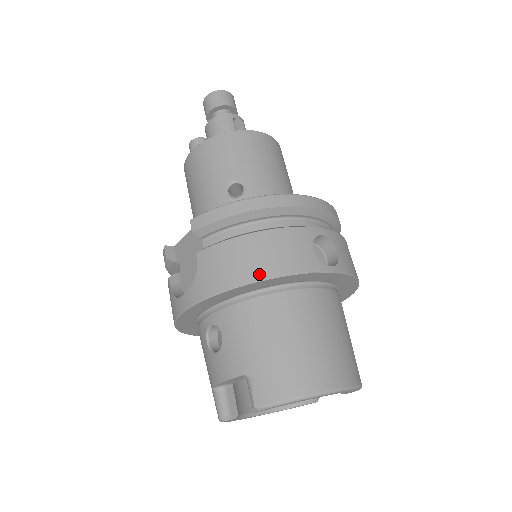
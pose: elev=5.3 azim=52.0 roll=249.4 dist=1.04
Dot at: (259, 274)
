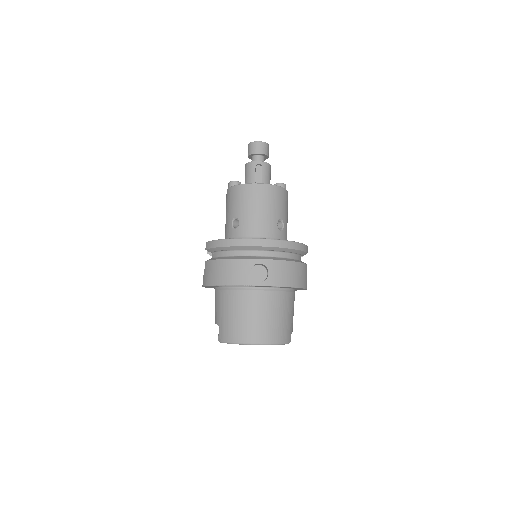
Dot at: (220, 282)
